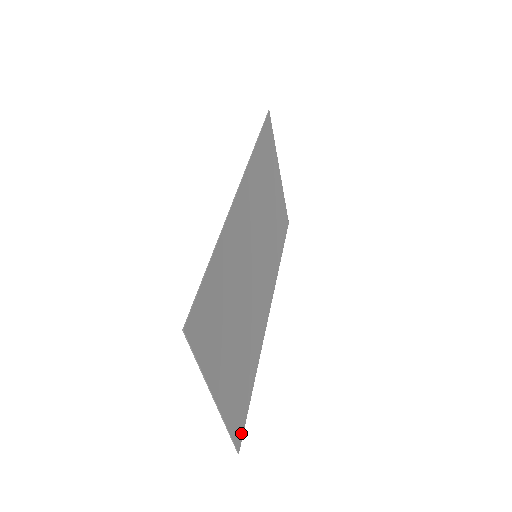
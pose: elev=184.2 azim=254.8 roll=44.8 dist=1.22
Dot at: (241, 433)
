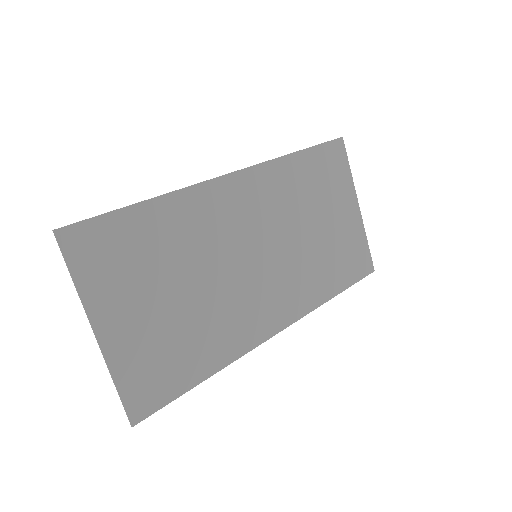
Dot at: (147, 410)
